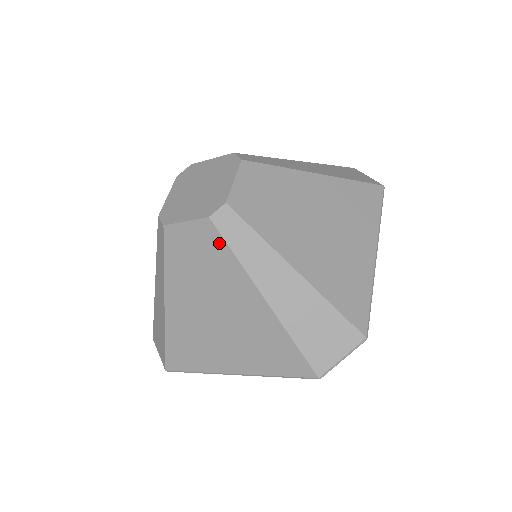
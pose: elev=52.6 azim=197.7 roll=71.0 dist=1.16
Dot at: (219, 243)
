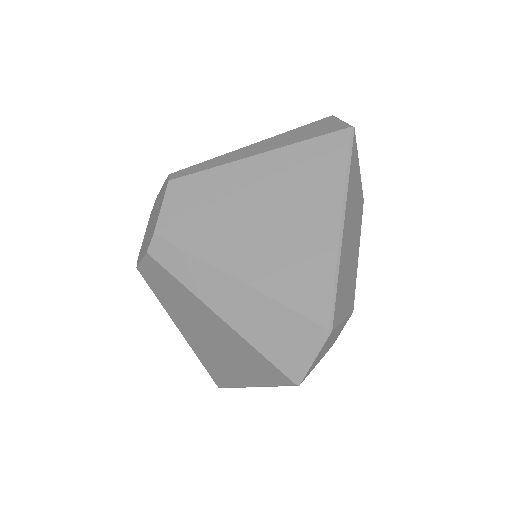
Dot at: (165, 273)
